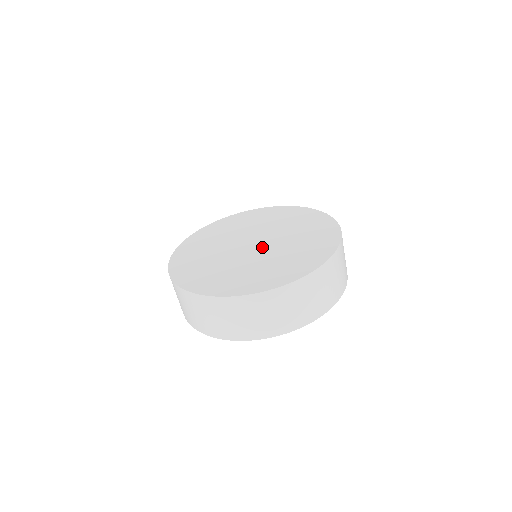
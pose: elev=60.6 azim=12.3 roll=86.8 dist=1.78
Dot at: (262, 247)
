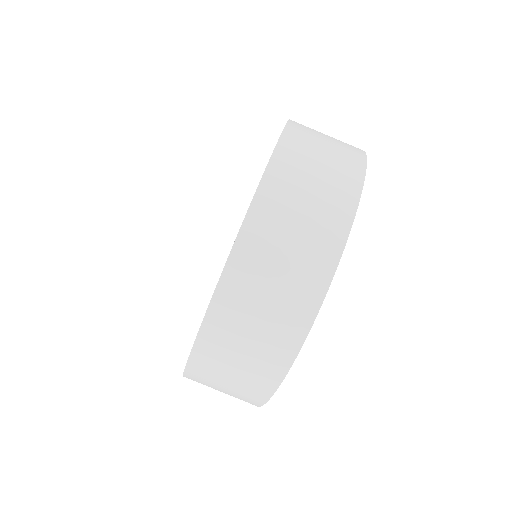
Dot at: occluded
